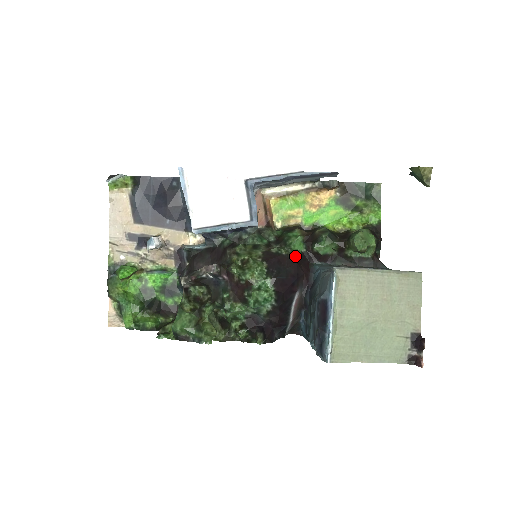
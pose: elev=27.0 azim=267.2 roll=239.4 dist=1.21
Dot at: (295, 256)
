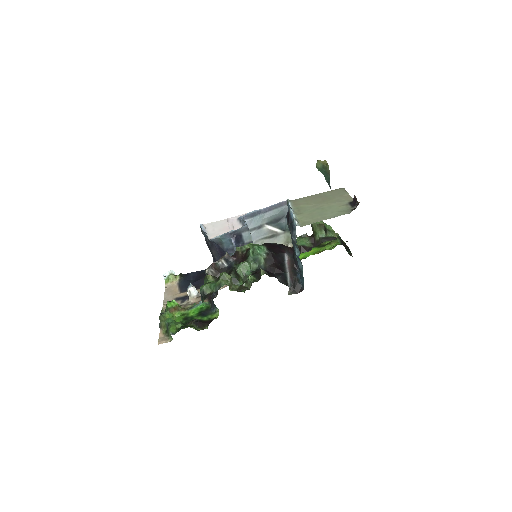
Dot at: occluded
